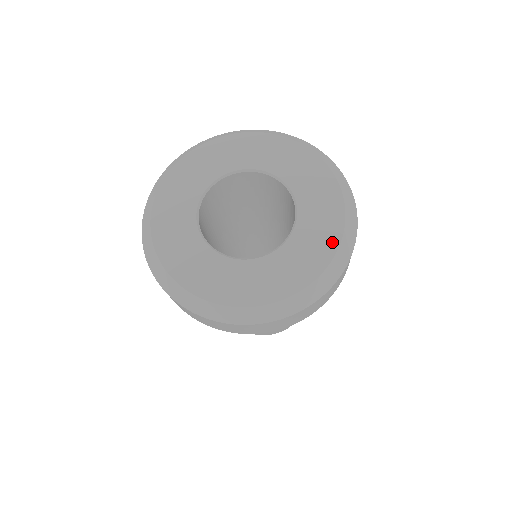
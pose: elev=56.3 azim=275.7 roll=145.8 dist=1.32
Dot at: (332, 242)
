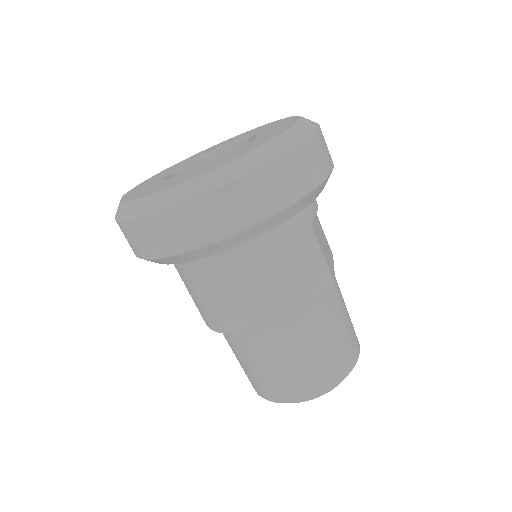
Dot at: (281, 131)
